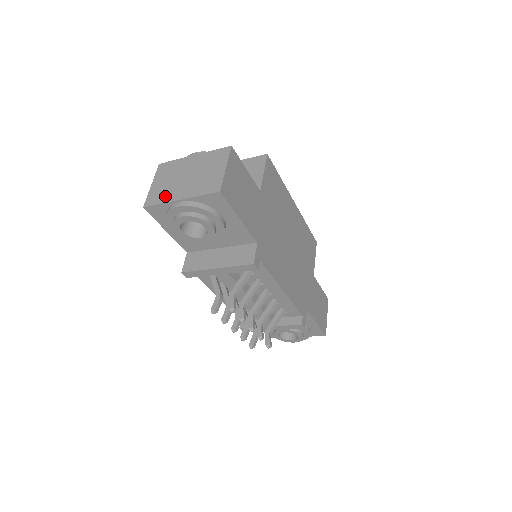
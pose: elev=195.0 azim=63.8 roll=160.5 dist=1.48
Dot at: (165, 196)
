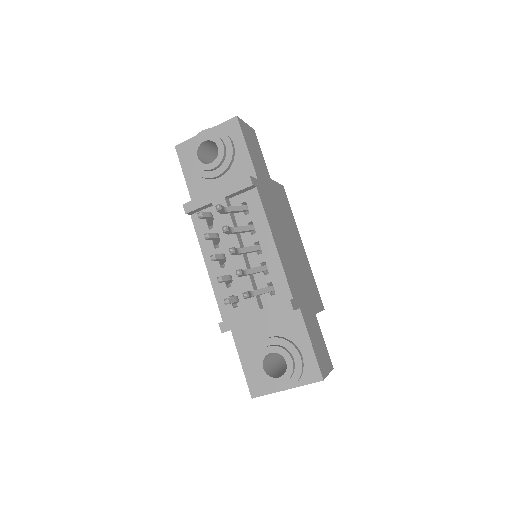
Dot at: occluded
